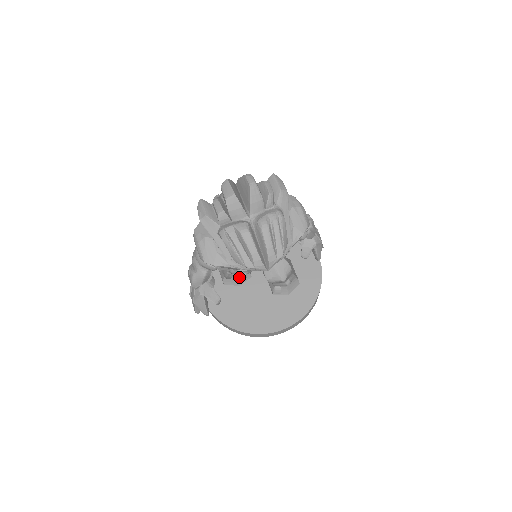
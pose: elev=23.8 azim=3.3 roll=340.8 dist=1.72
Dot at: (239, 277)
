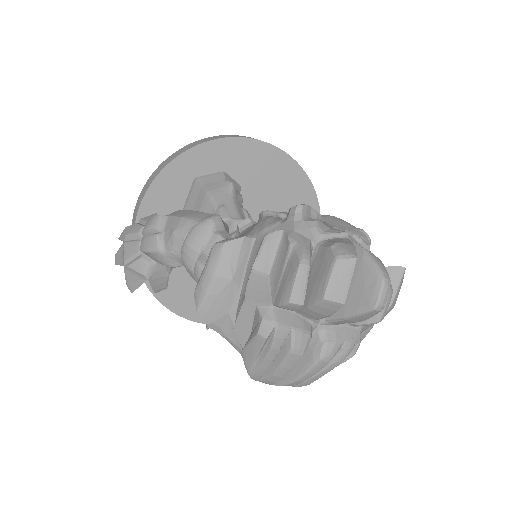
Dot at: occluded
